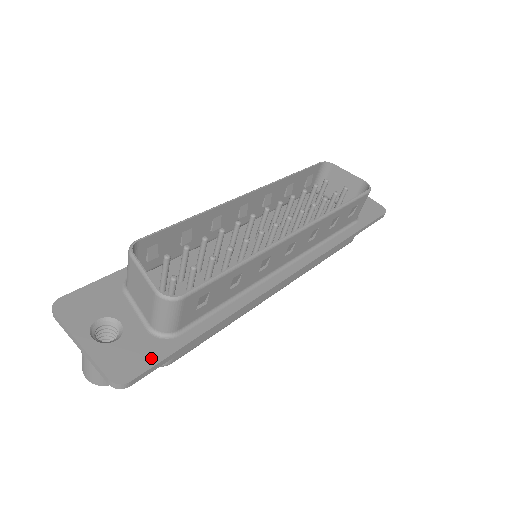
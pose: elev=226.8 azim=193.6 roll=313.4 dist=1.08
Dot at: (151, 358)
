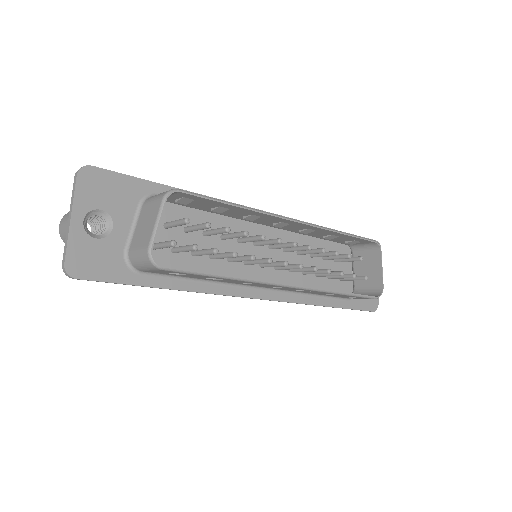
Dot at: (106, 274)
